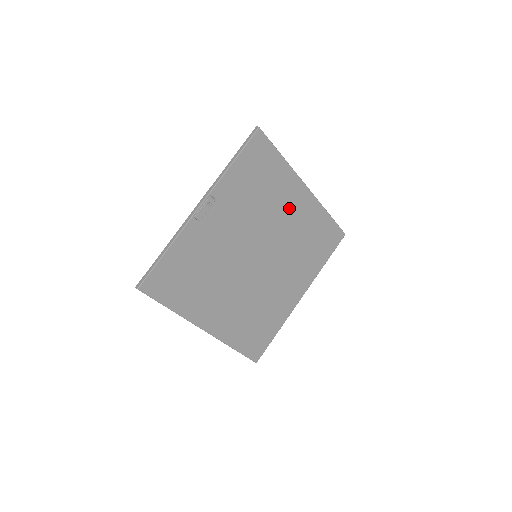
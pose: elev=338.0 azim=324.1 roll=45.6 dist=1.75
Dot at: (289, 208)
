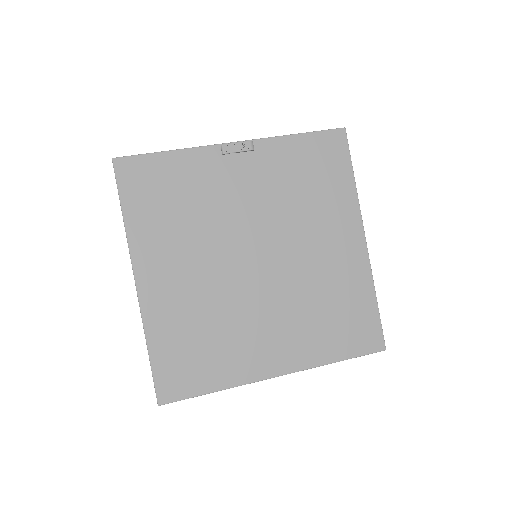
Dot at: (329, 240)
